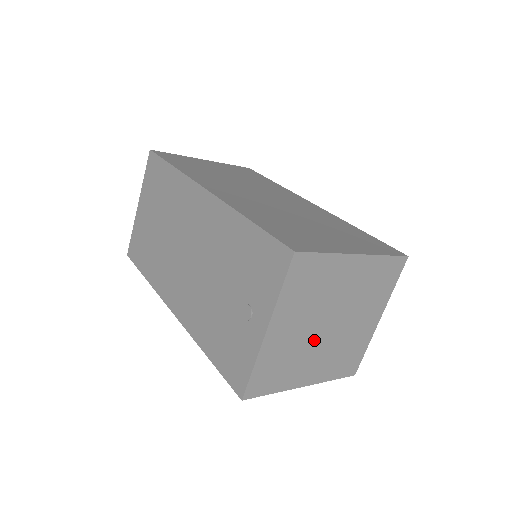
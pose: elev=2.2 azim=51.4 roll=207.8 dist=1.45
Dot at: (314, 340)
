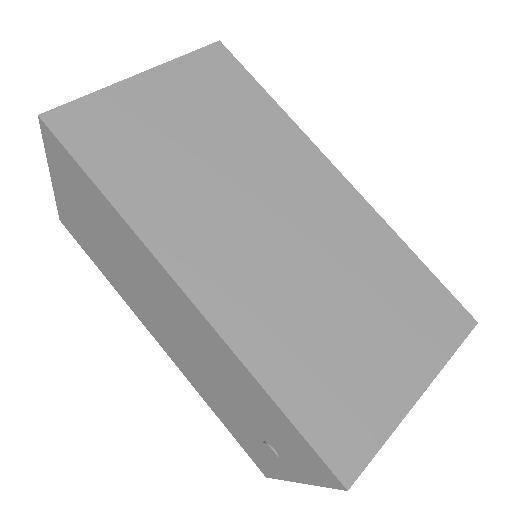
Dot at: occluded
